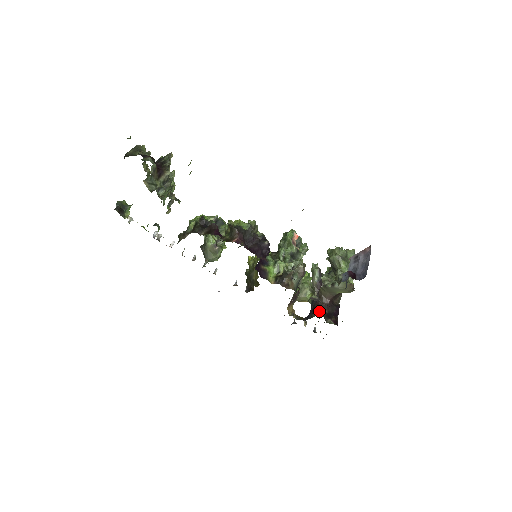
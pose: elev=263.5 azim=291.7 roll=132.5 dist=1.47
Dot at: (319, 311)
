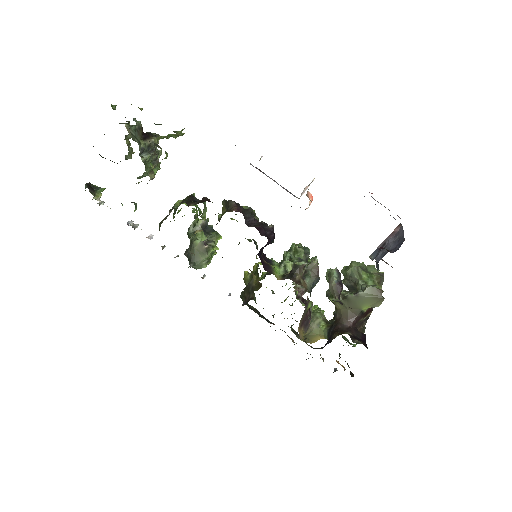
Dot at: (341, 333)
